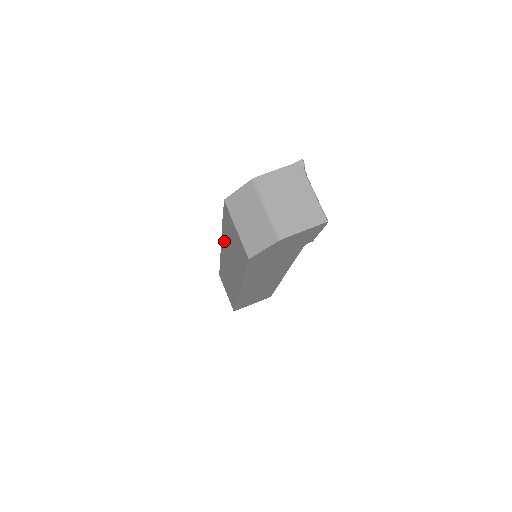
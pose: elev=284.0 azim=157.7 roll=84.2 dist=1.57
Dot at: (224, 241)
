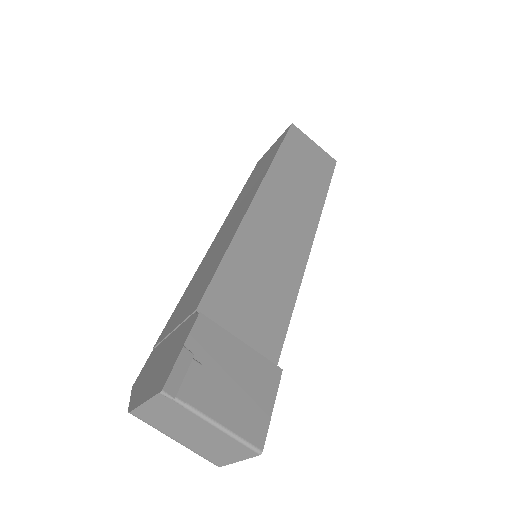
Dot at: occluded
